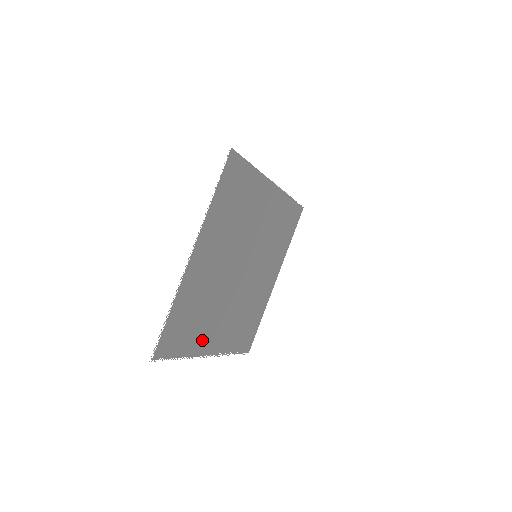
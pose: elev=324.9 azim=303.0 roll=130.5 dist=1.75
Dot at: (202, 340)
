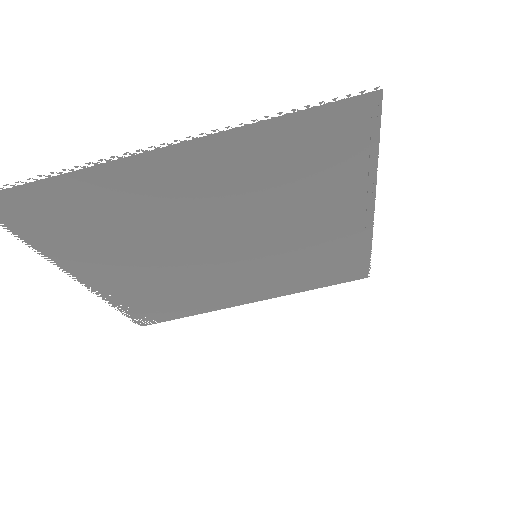
Dot at: occluded
